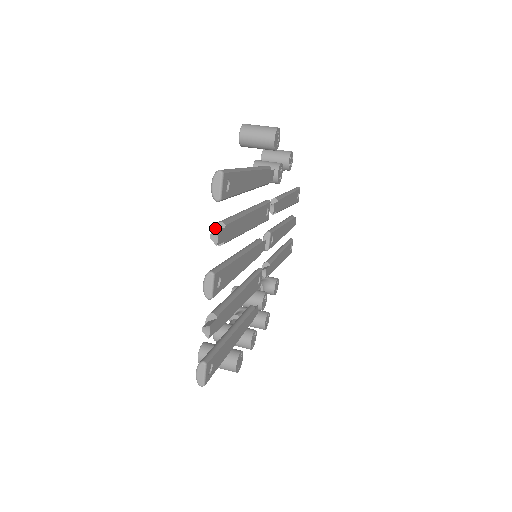
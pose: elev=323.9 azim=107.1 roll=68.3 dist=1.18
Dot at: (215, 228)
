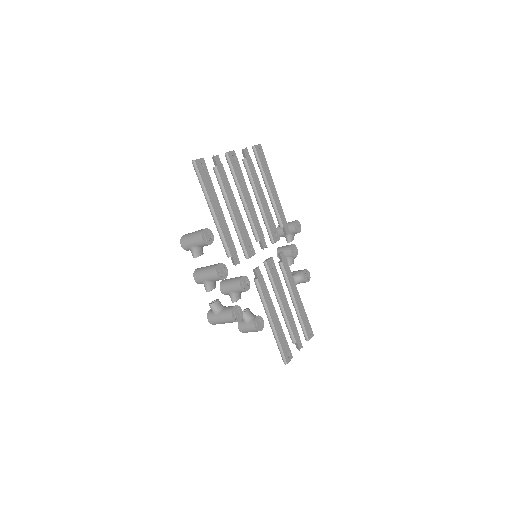
Dot at: occluded
